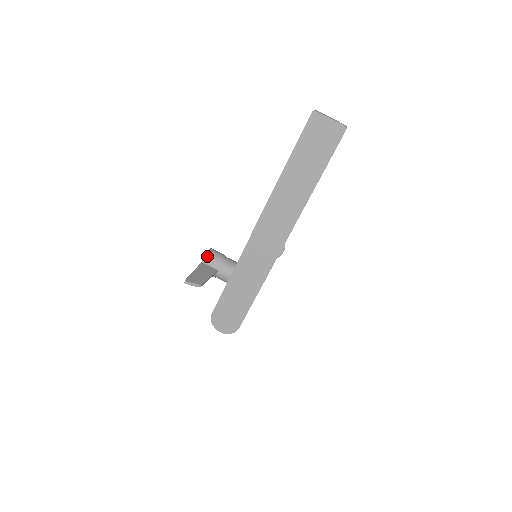
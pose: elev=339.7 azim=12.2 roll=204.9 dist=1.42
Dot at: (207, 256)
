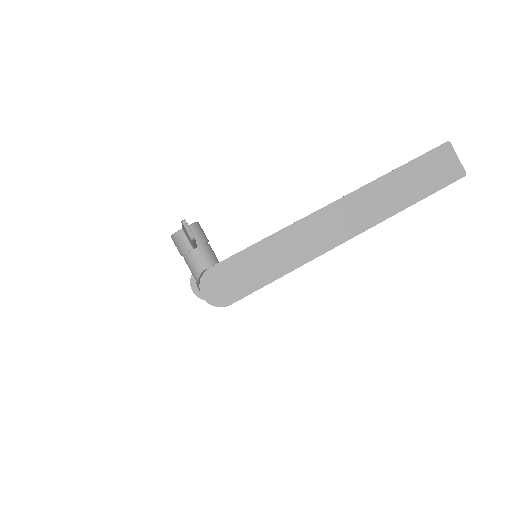
Dot at: (195, 225)
